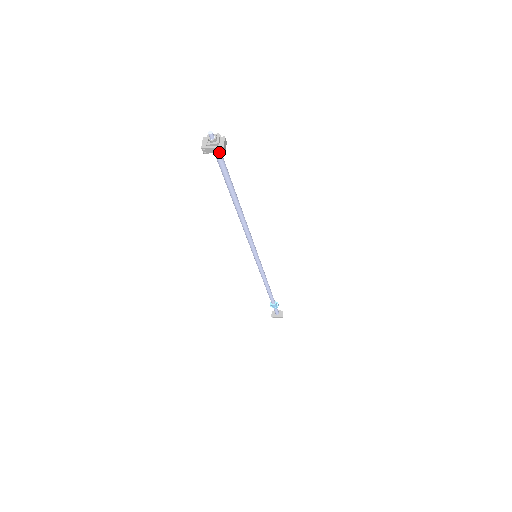
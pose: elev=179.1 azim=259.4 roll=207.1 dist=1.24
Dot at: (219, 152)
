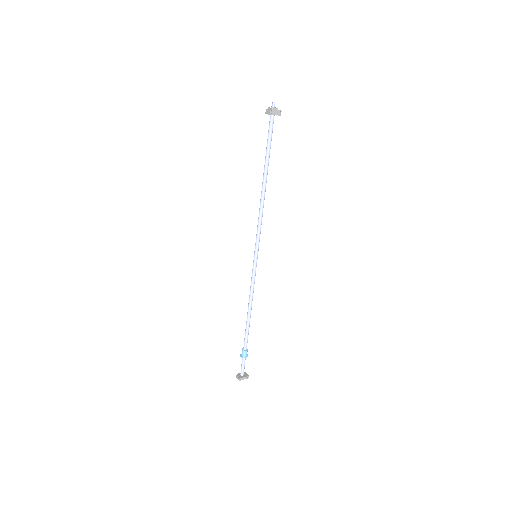
Dot at: (278, 115)
